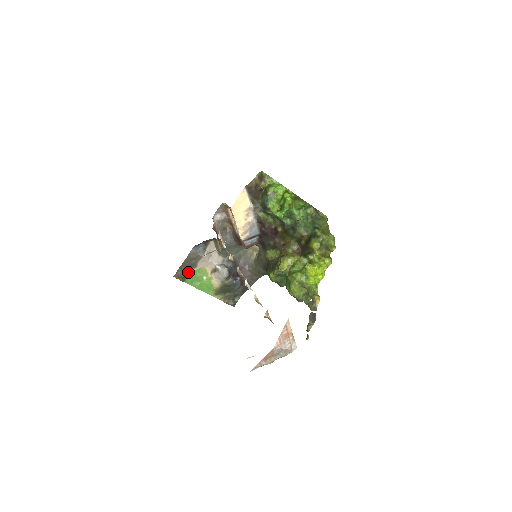
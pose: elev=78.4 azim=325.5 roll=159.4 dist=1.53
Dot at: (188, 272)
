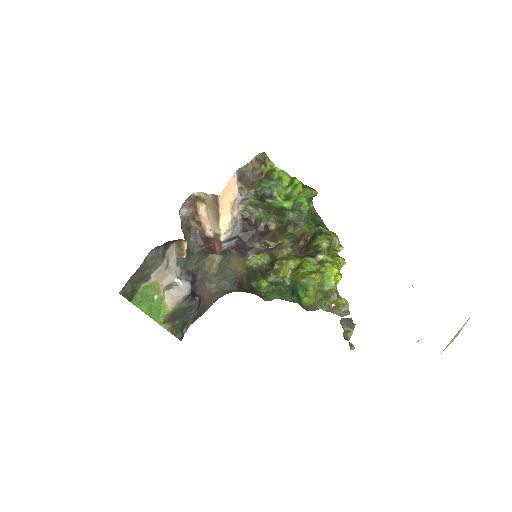
Dot at: (137, 287)
